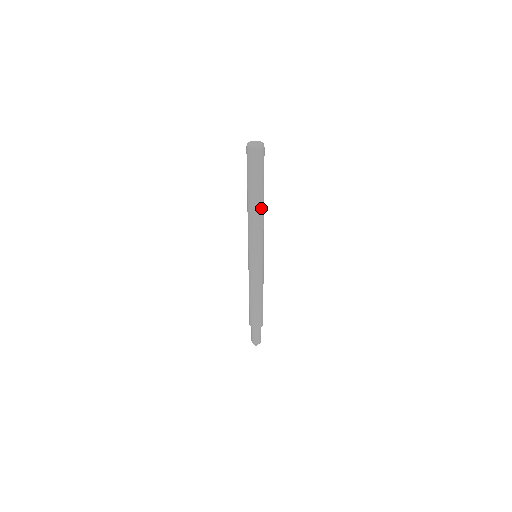
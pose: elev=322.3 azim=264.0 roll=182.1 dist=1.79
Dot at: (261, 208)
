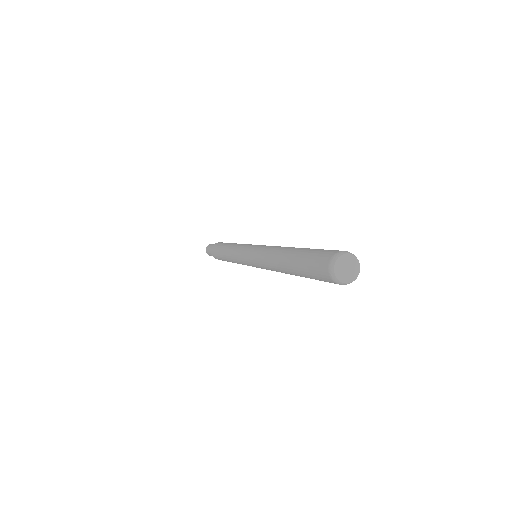
Dot at: occluded
